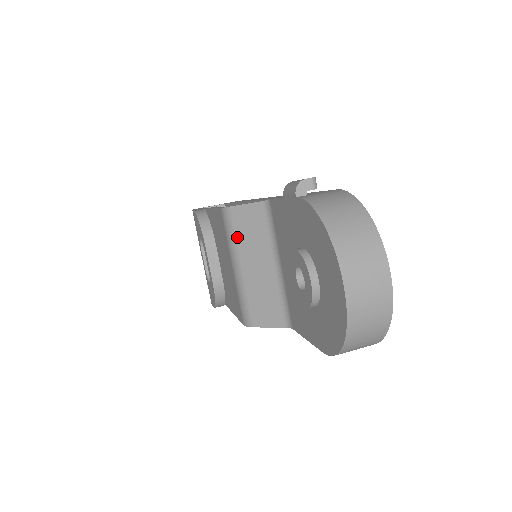
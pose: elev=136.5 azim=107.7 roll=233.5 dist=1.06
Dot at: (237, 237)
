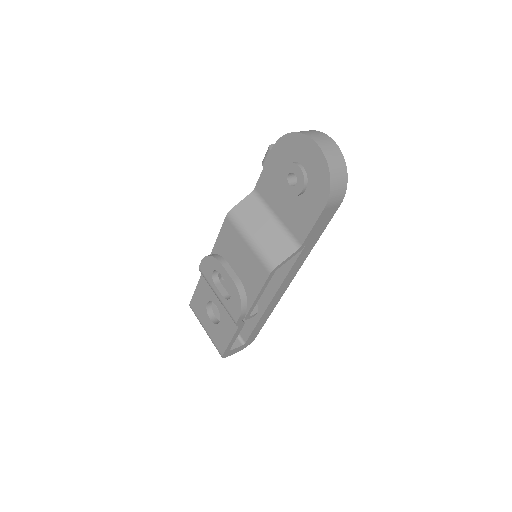
Dot at: (243, 221)
